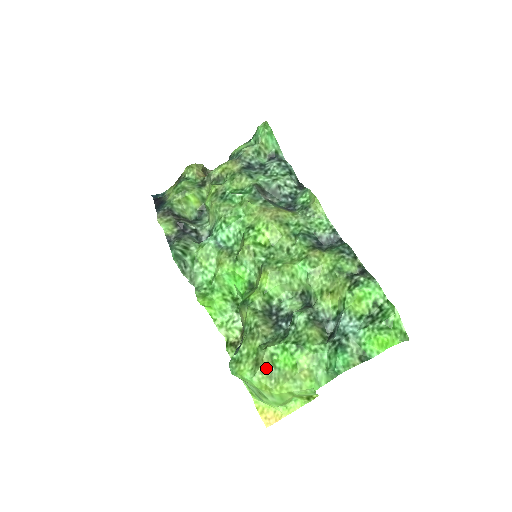
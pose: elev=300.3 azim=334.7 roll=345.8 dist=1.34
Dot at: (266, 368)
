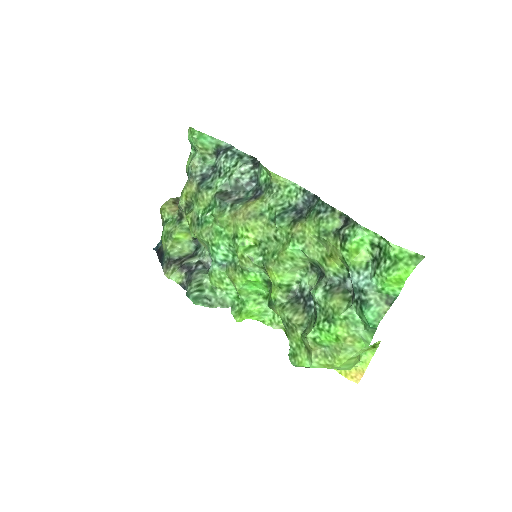
Dot at: (317, 351)
